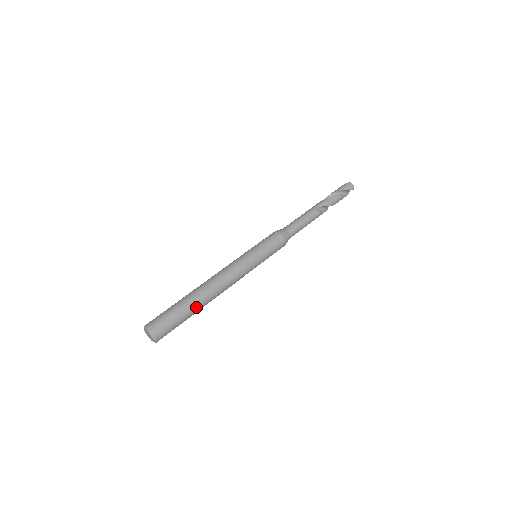
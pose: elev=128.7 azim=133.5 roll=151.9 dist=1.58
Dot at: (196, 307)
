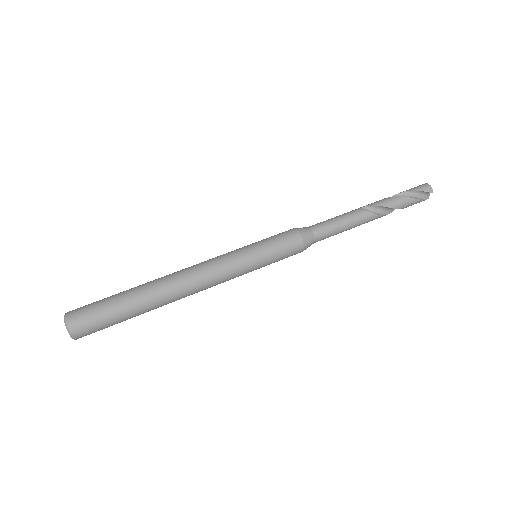
Dot at: (141, 299)
